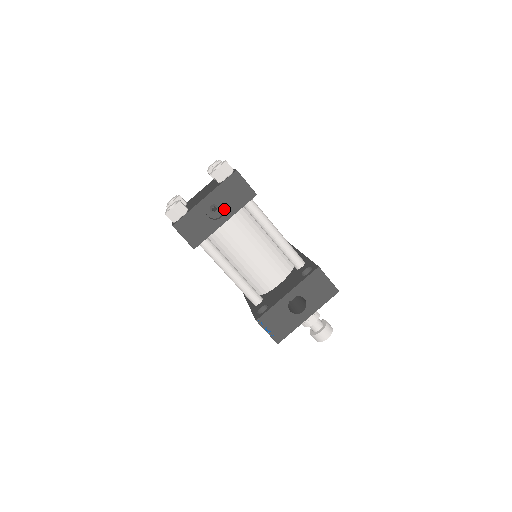
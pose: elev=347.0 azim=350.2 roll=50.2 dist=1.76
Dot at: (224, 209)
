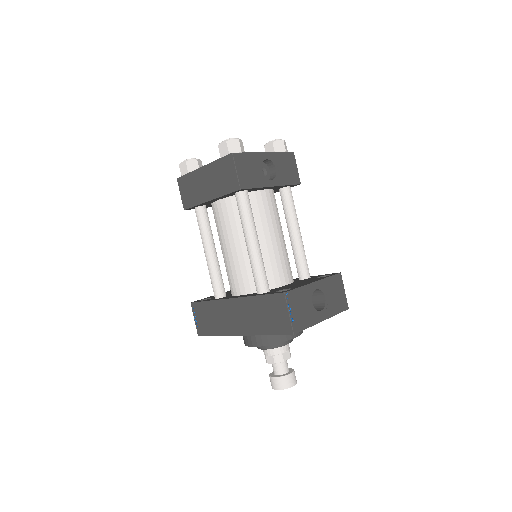
Dot at: (274, 175)
